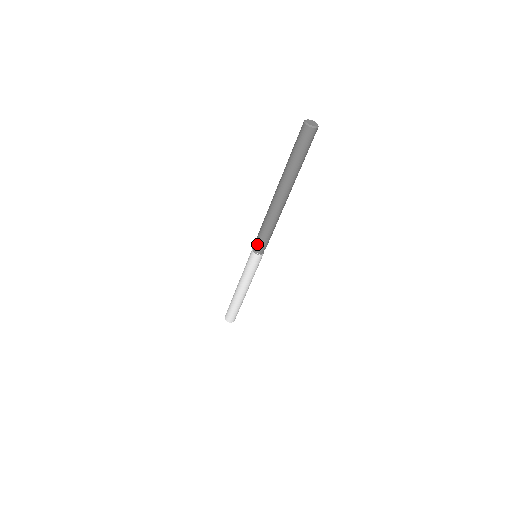
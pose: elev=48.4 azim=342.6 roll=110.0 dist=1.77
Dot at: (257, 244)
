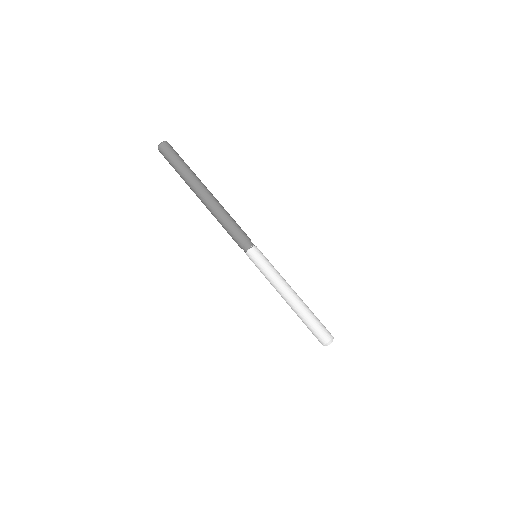
Dot at: (244, 238)
